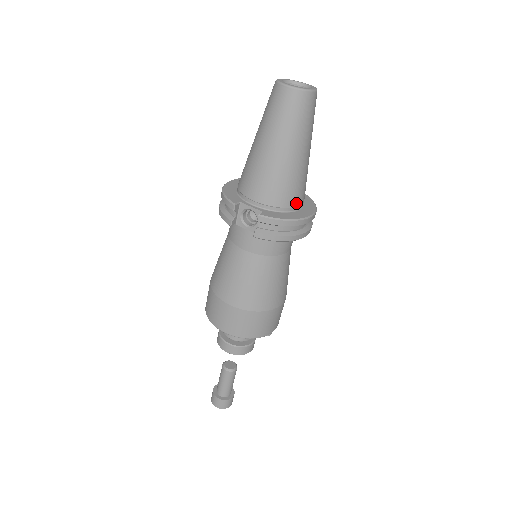
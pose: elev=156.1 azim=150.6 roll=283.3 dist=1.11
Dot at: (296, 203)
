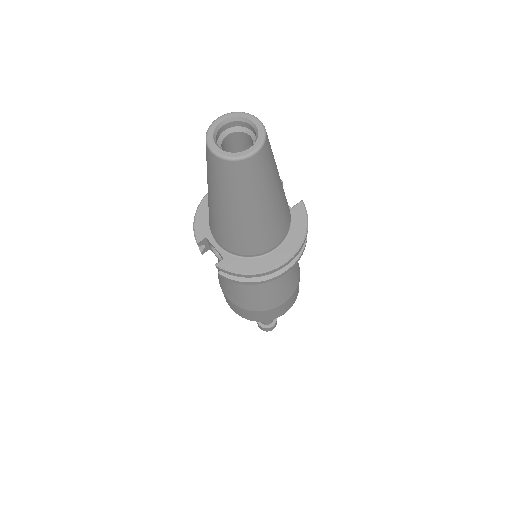
Dot at: (265, 249)
